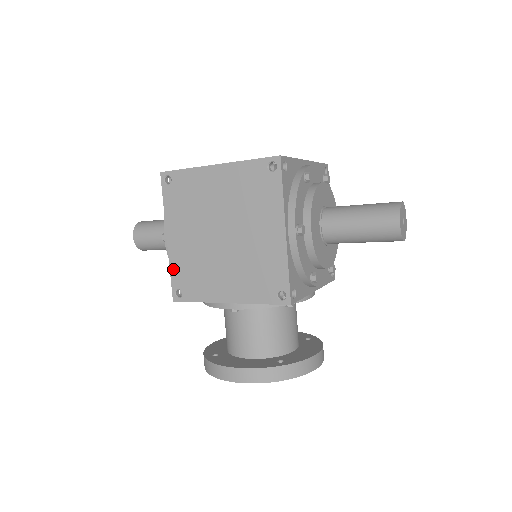
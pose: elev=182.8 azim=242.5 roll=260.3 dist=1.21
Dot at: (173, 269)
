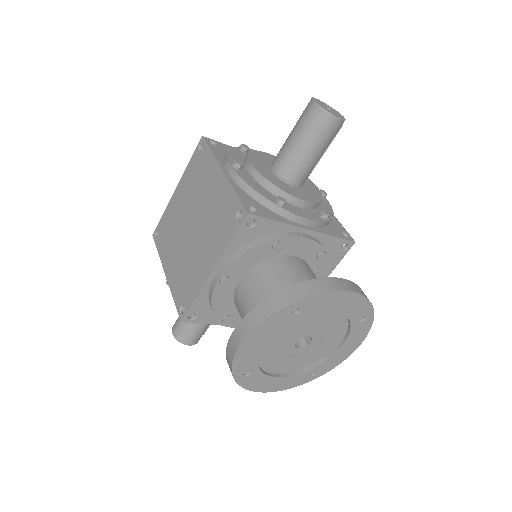
Dot at: (174, 294)
